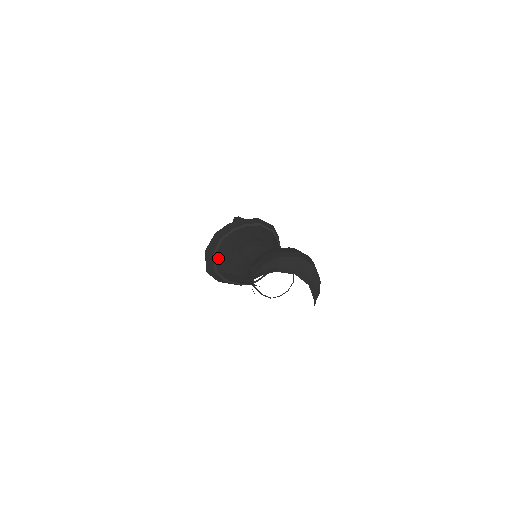
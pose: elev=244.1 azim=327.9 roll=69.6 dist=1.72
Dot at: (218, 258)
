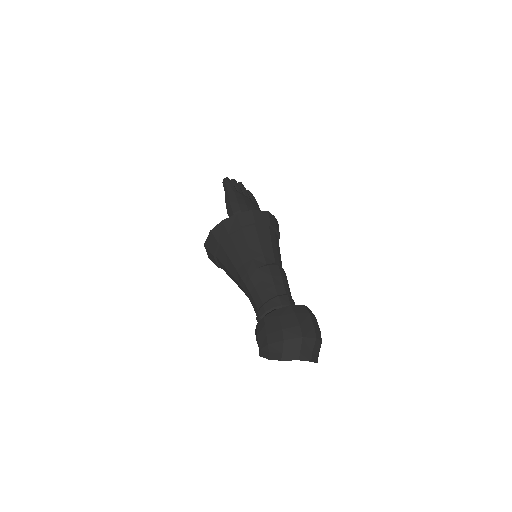
Dot at: (219, 262)
